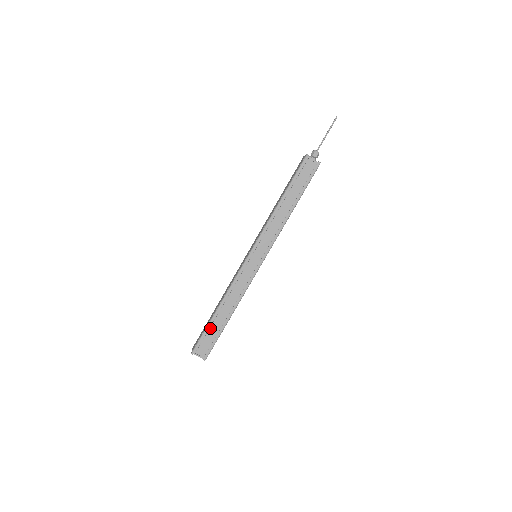
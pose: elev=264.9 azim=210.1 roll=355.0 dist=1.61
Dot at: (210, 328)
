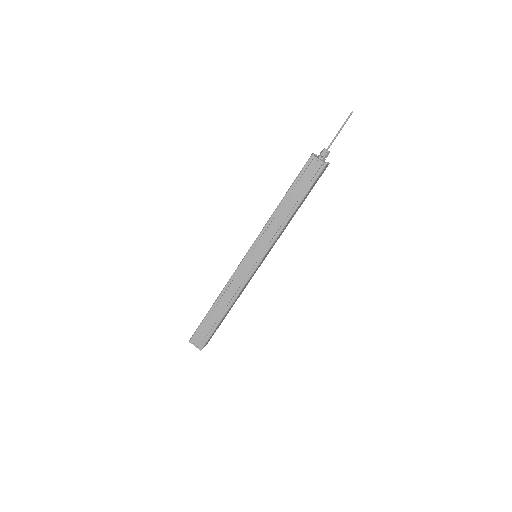
Dot at: (206, 321)
